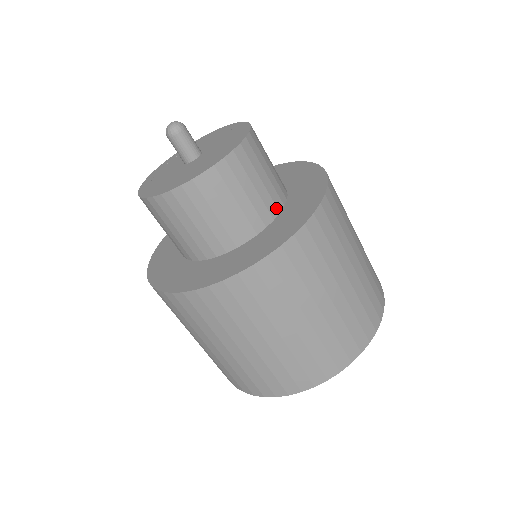
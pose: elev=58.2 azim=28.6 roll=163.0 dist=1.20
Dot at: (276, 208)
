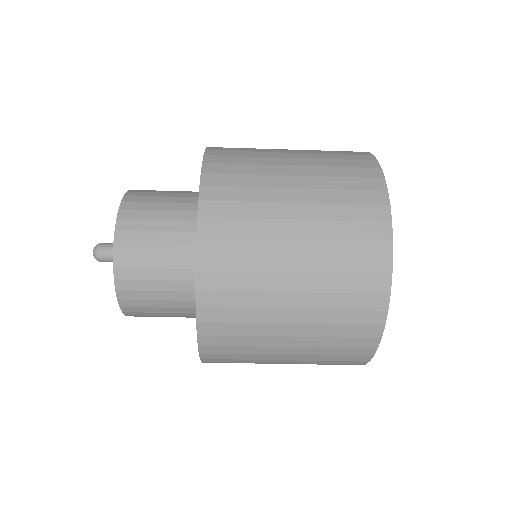
Dot at: (194, 301)
